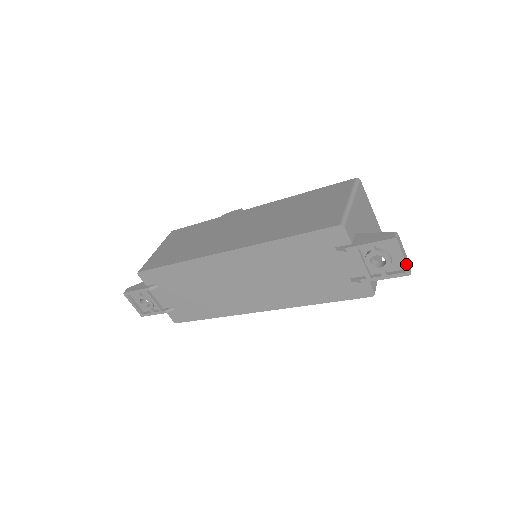
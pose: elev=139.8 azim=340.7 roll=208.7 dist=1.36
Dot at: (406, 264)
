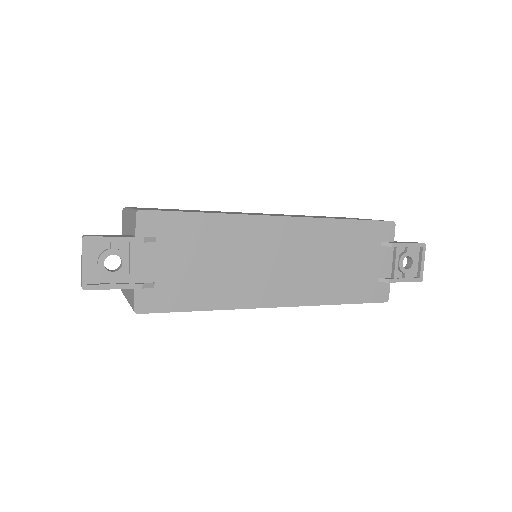
Dot at: (423, 270)
